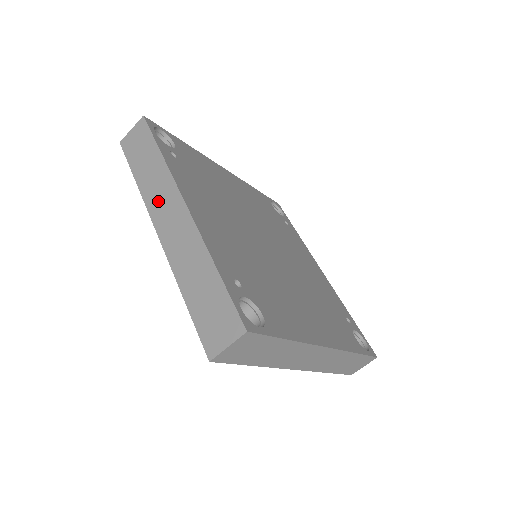
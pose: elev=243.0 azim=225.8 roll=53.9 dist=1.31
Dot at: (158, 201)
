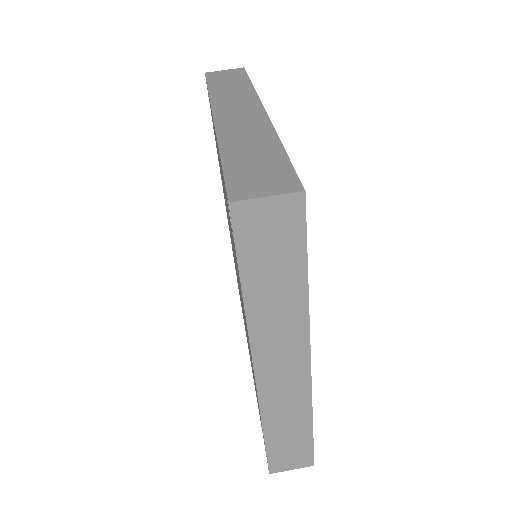
Dot at: (229, 102)
